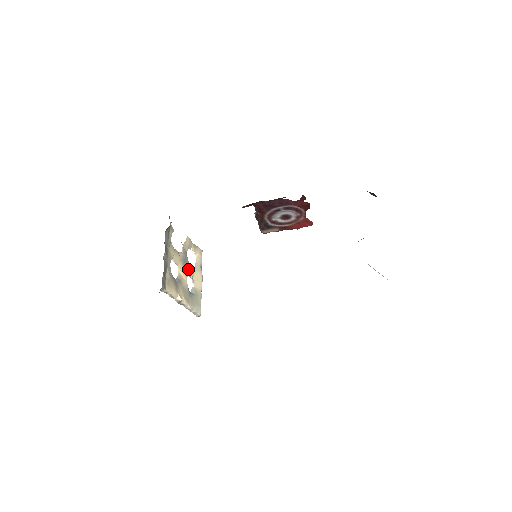
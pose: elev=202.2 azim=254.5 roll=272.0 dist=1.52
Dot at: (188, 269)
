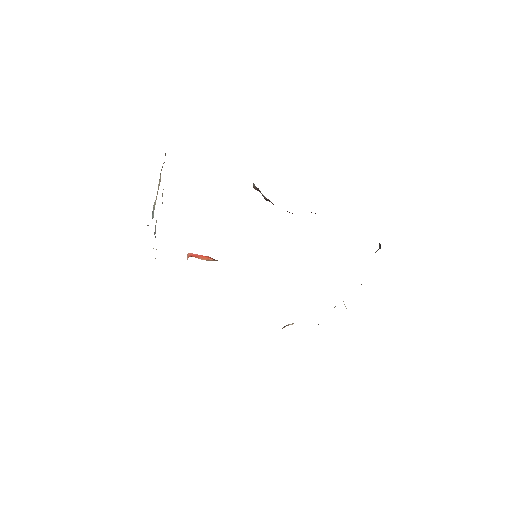
Dot at: occluded
